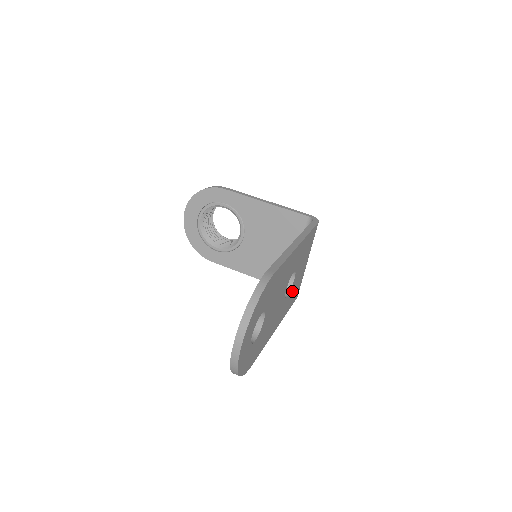
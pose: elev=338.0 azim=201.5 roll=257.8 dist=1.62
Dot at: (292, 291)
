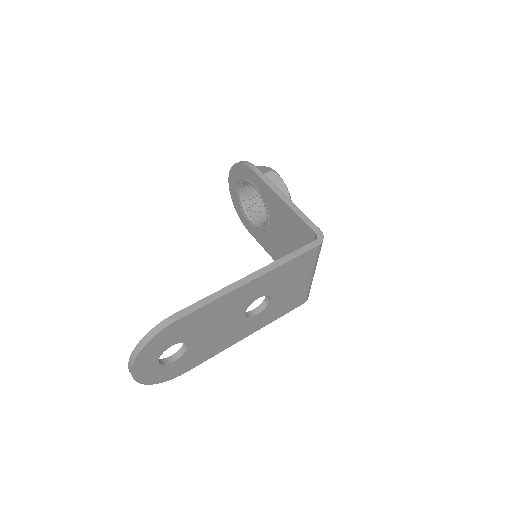
Dot at: (275, 306)
